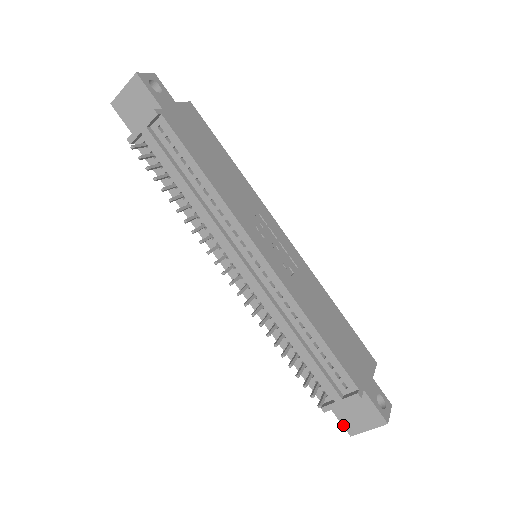
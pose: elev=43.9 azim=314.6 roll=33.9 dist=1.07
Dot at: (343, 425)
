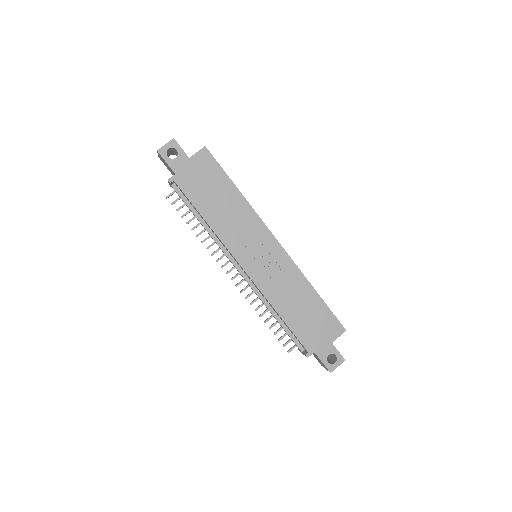
Dot at: occluded
